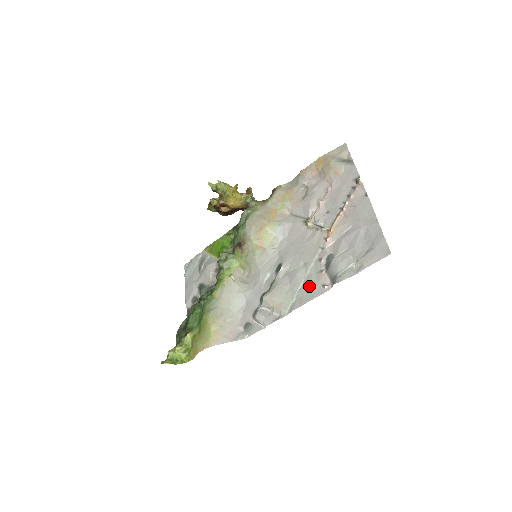
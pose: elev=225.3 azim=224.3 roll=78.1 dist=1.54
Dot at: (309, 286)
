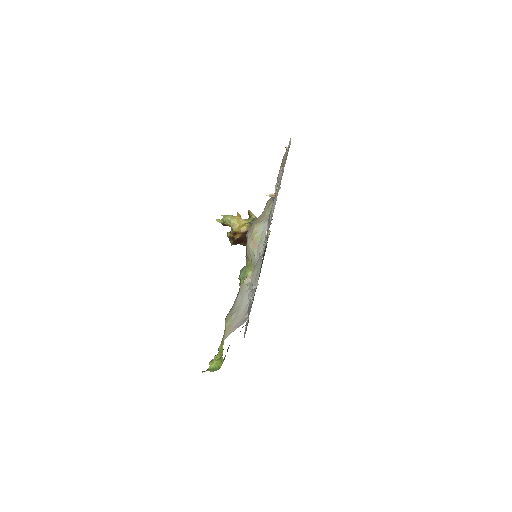
Dot at: occluded
